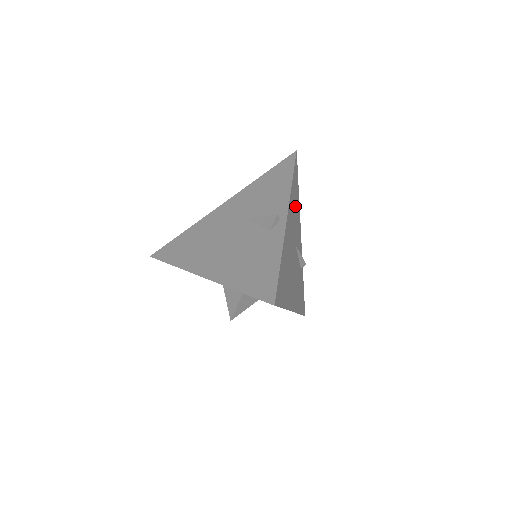
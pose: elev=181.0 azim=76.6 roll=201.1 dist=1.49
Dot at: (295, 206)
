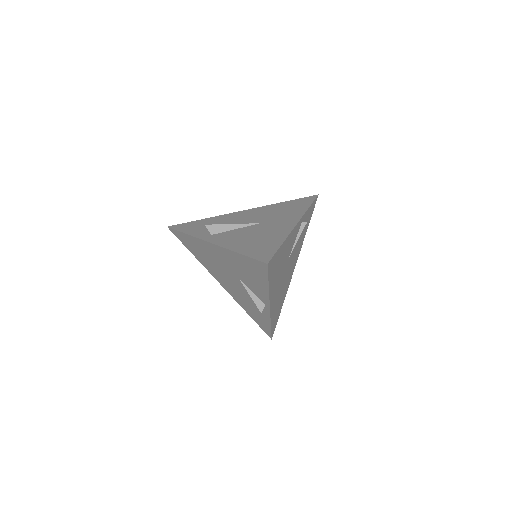
Dot at: (279, 265)
